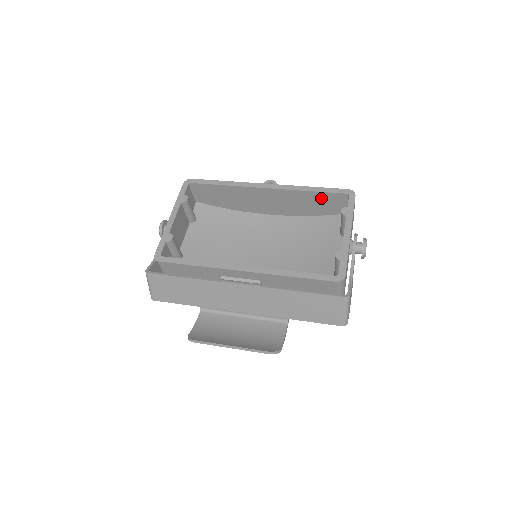
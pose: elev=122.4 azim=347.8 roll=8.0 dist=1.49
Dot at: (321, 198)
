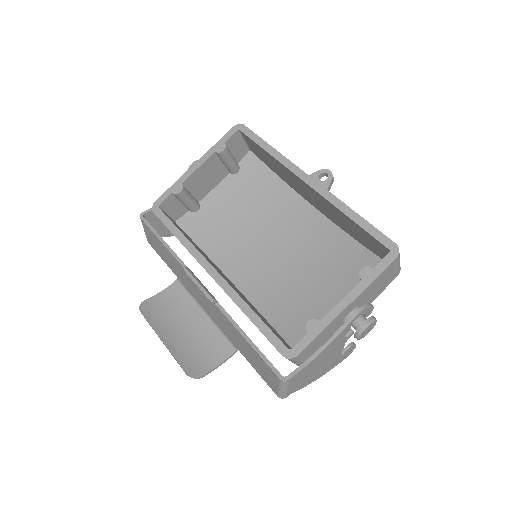
Dot at: (362, 232)
